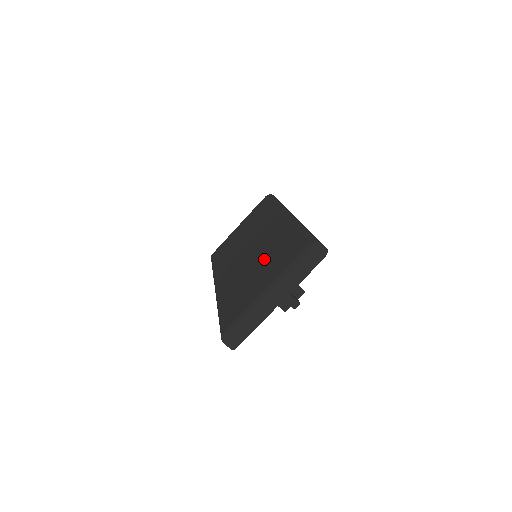
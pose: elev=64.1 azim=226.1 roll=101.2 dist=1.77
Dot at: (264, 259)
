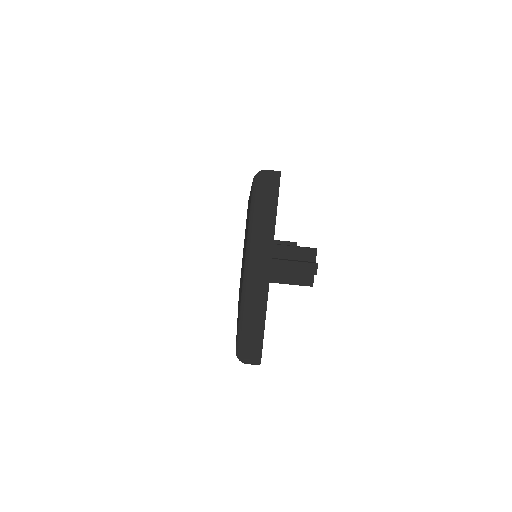
Dot at: occluded
